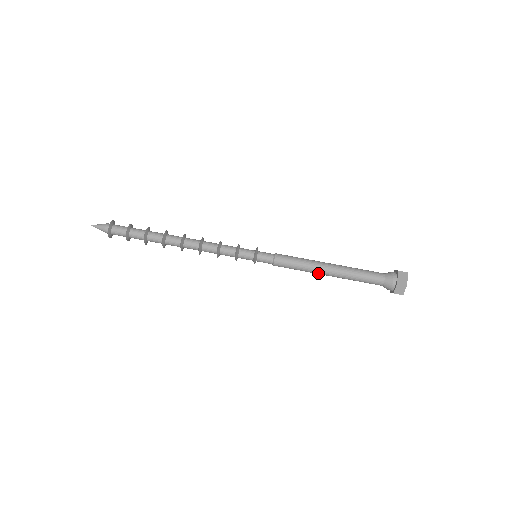
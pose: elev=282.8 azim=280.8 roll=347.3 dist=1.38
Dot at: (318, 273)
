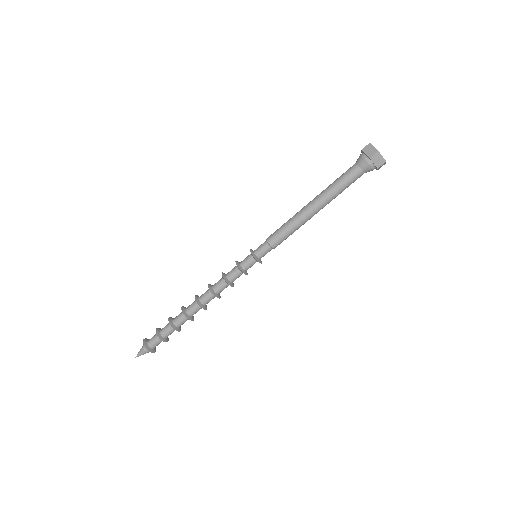
Dot at: (310, 218)
